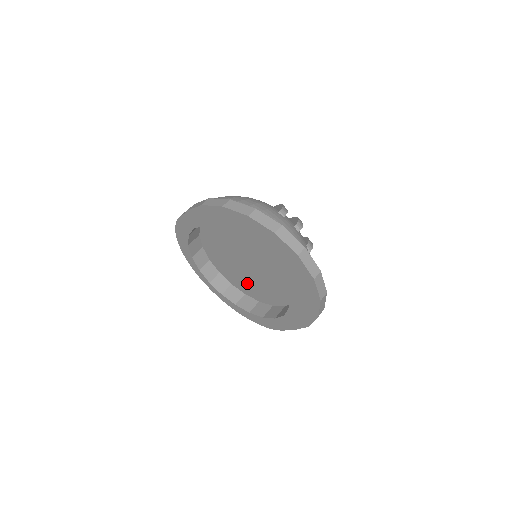
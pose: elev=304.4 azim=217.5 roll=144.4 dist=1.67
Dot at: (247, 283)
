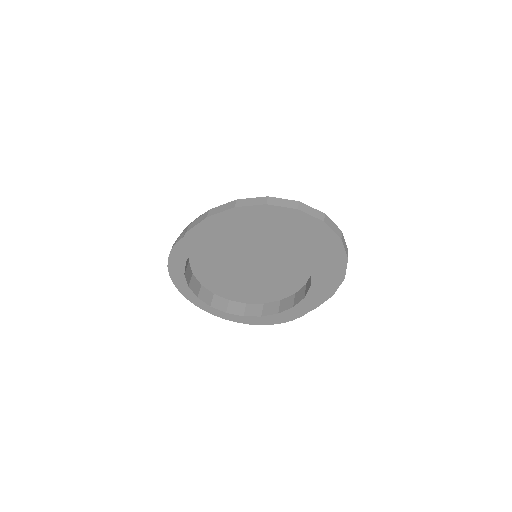
Dot at: (249, 289)
